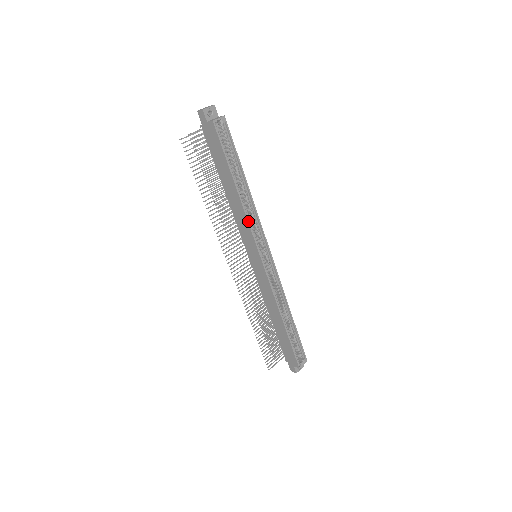
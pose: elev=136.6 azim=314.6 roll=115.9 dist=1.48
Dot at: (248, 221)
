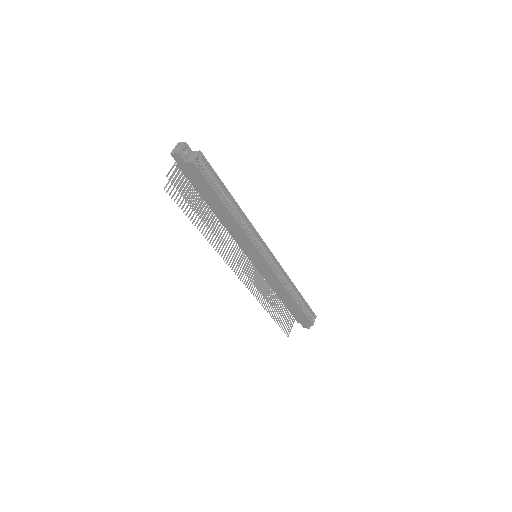
Dot at: (246, 234)
